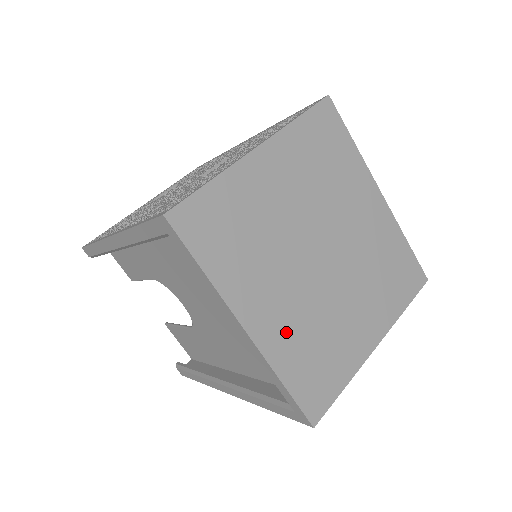
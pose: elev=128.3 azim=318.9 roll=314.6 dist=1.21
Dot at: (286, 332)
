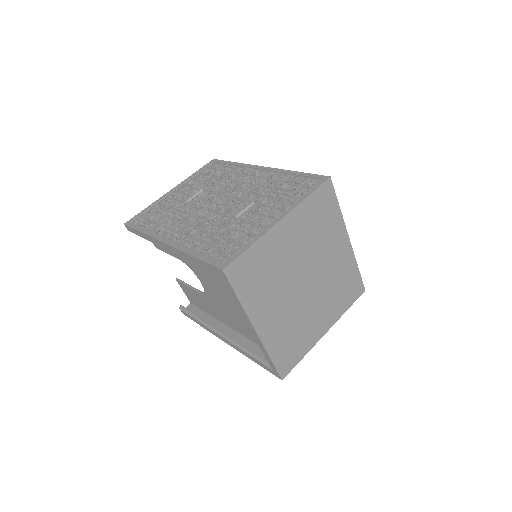
Dot at: (277, 330)
